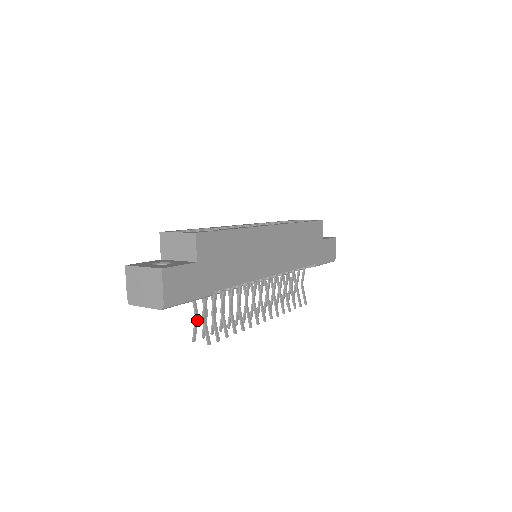
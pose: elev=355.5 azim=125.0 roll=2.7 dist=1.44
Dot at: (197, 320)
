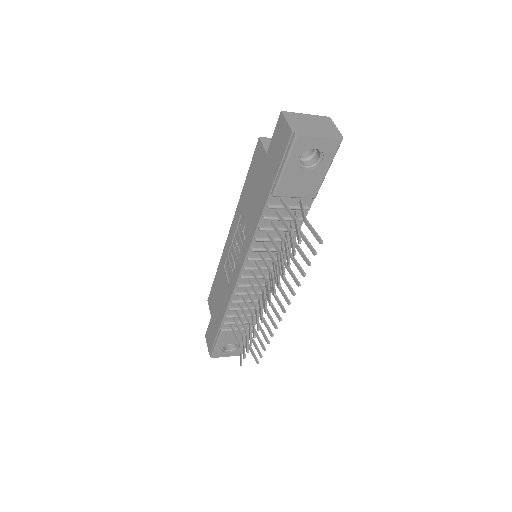
Dot at: (297, 224)
